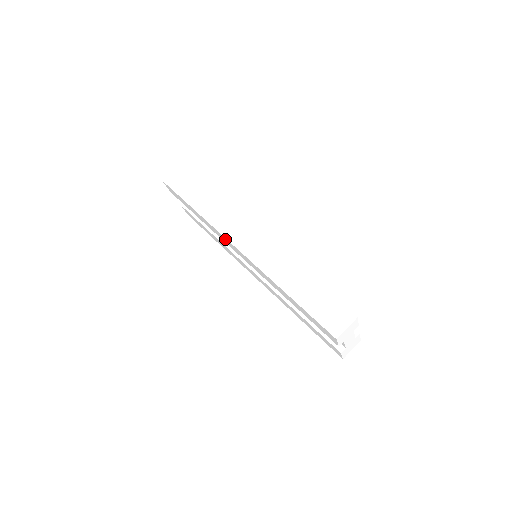
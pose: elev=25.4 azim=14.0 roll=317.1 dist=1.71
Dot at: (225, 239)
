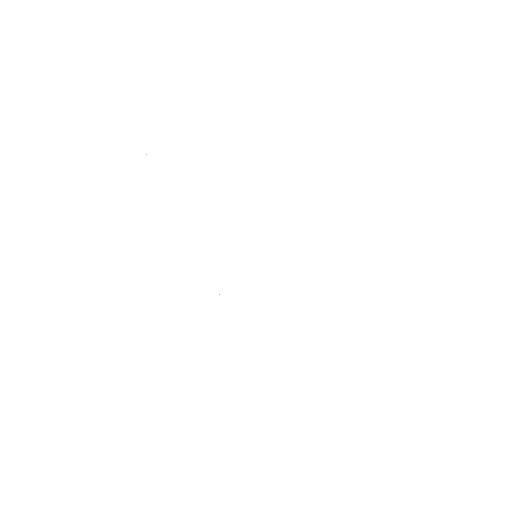
Dot at: (241, 202)
